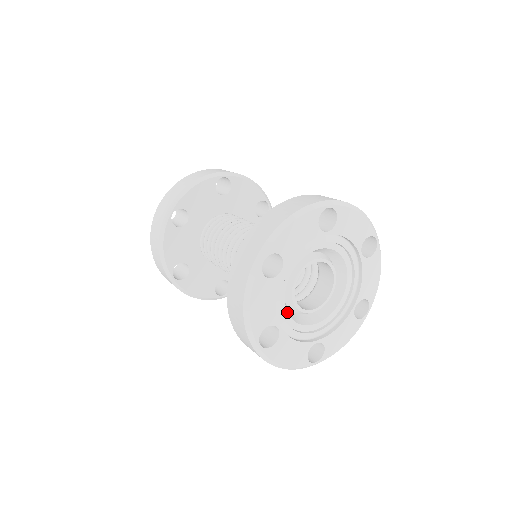
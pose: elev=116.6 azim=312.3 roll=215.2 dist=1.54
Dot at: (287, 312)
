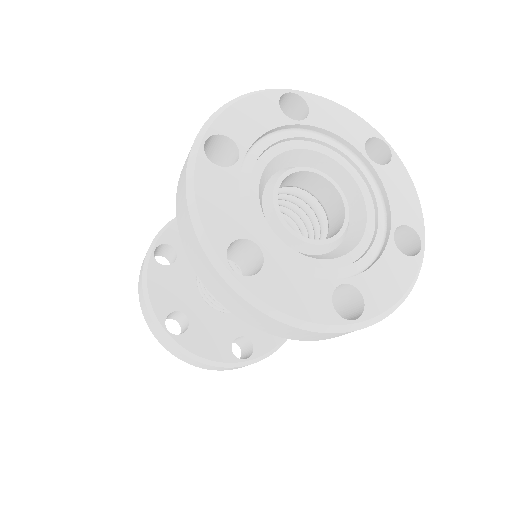
Dot at: (272, 231)
